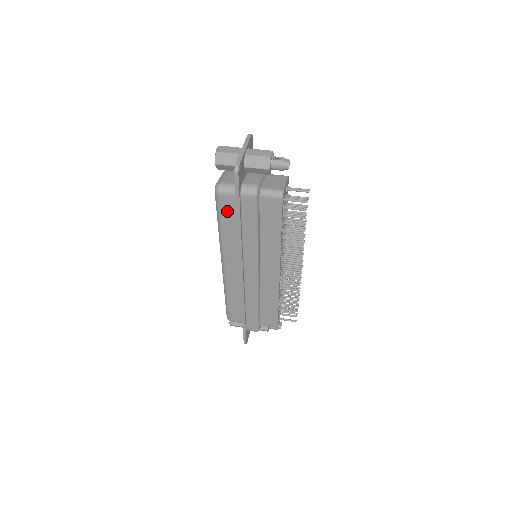
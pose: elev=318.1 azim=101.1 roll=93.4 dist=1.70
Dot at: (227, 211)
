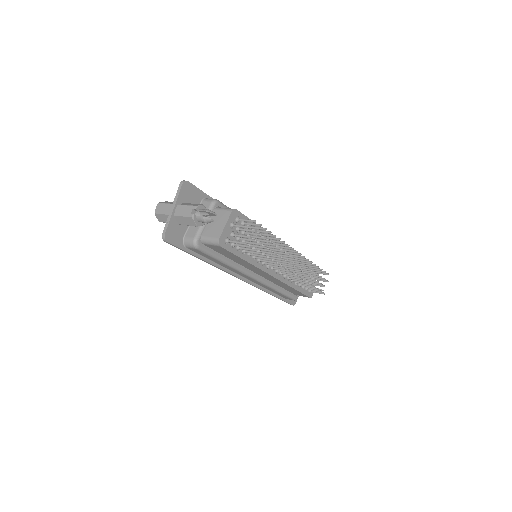
Dot at: occluded
